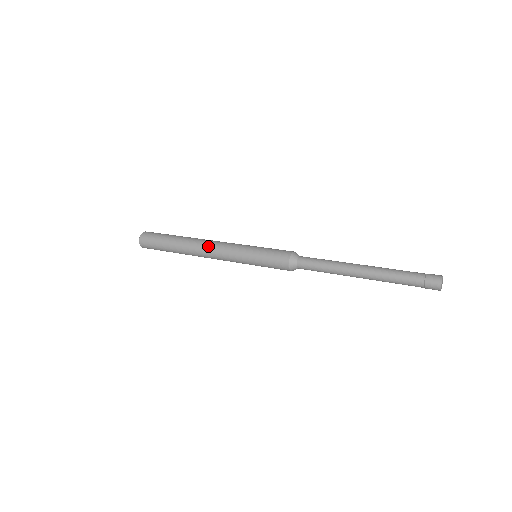
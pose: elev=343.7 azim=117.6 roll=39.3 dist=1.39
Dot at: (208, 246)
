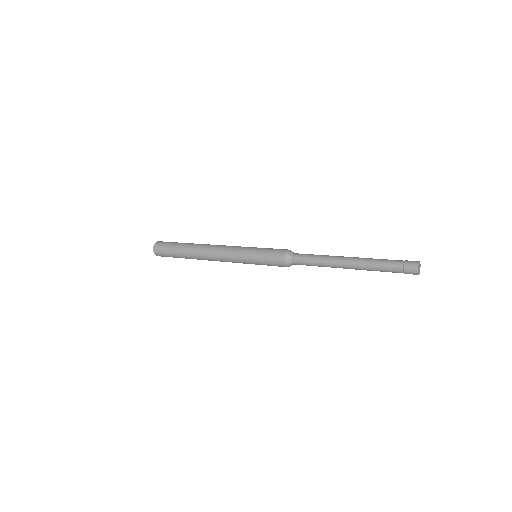
Dot at: (214, 248)
